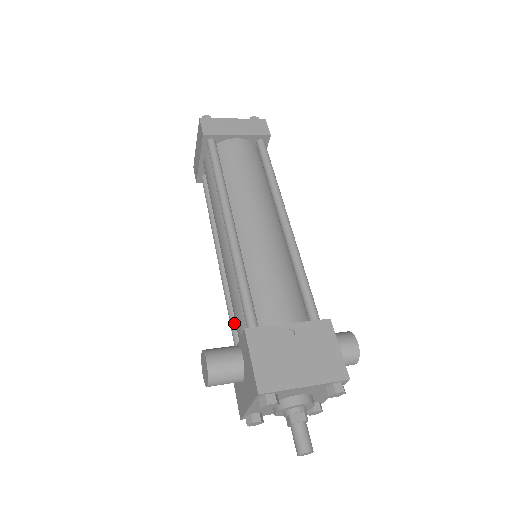
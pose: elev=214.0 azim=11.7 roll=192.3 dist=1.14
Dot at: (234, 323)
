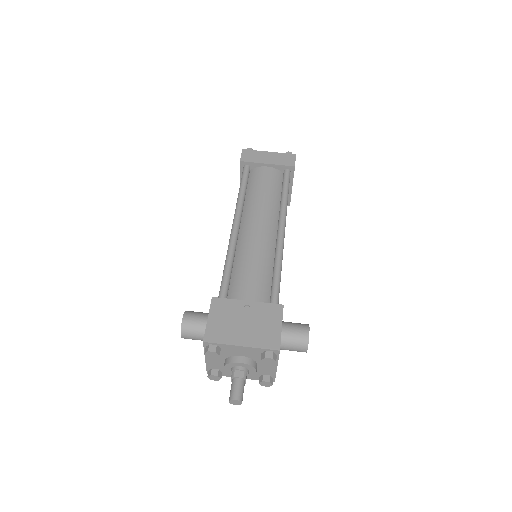
Dot at: occluded
